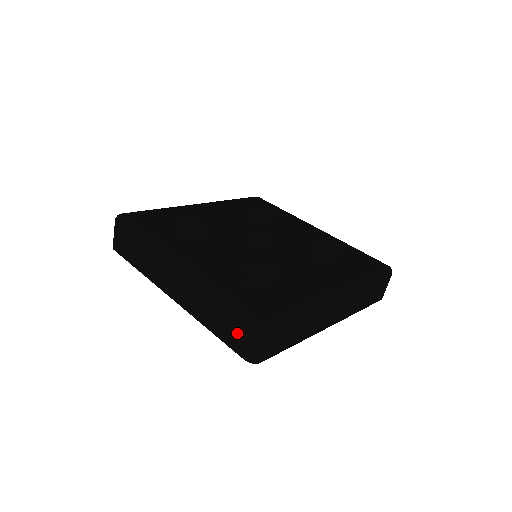
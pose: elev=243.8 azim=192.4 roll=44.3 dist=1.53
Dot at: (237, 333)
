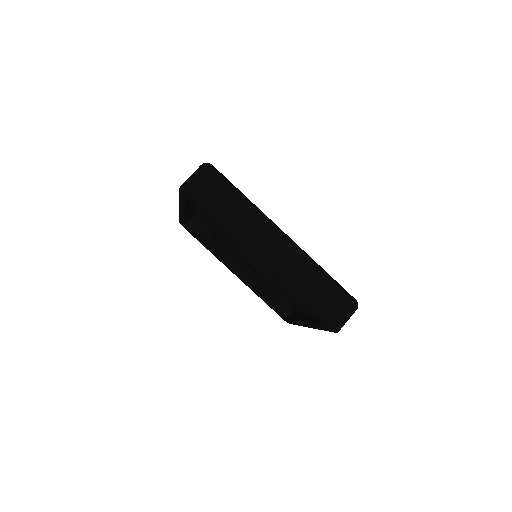
Dot at: (335, 305)
